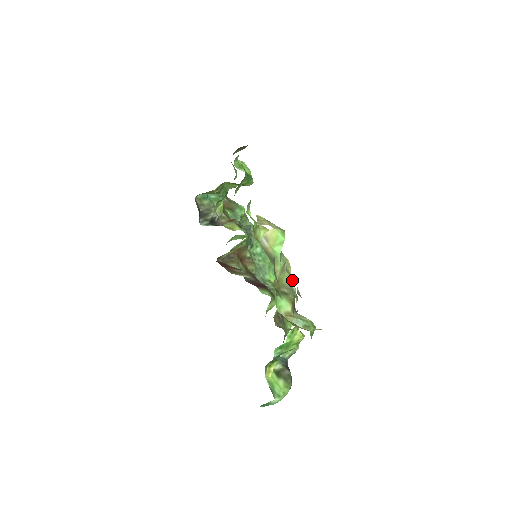
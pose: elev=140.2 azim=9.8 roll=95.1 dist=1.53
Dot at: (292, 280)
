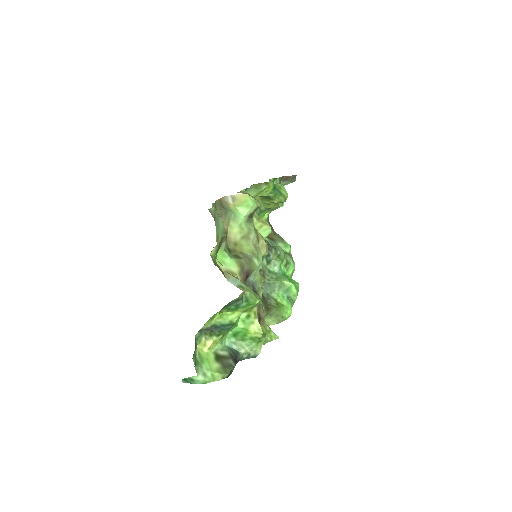
Dot at: (257, 255)
